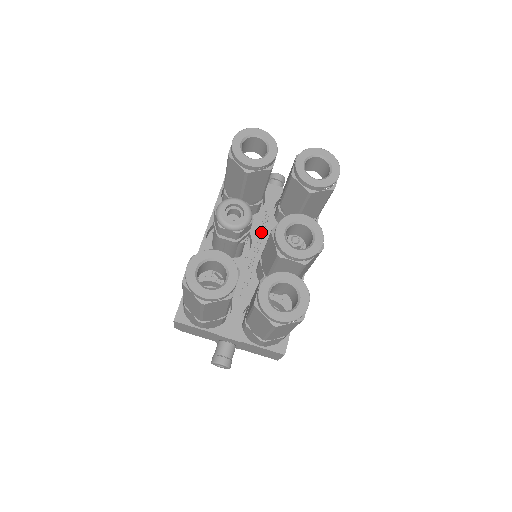
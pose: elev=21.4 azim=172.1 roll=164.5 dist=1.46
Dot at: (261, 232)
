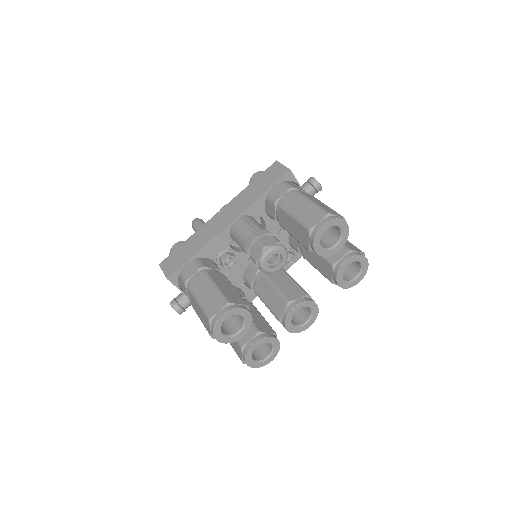
Dot at: occluded
